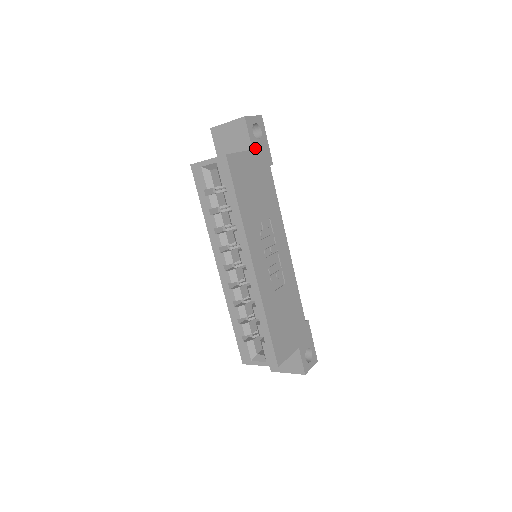
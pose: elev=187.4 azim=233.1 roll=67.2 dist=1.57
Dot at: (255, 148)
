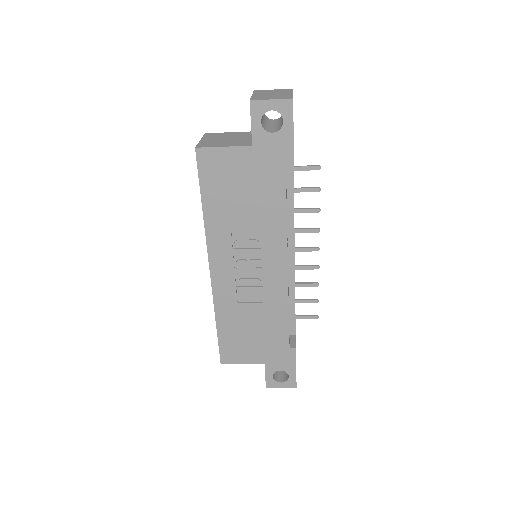
Dot at: (259, 144)
